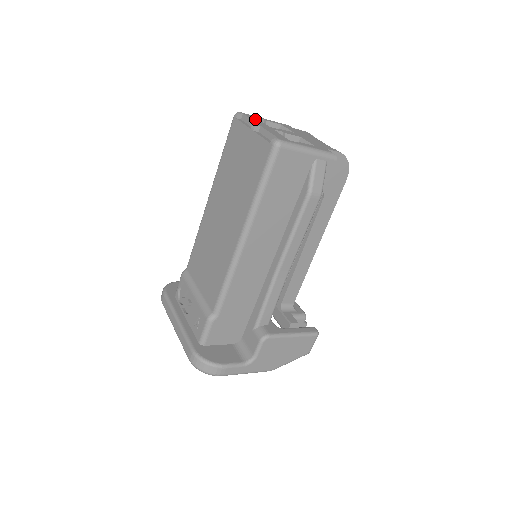
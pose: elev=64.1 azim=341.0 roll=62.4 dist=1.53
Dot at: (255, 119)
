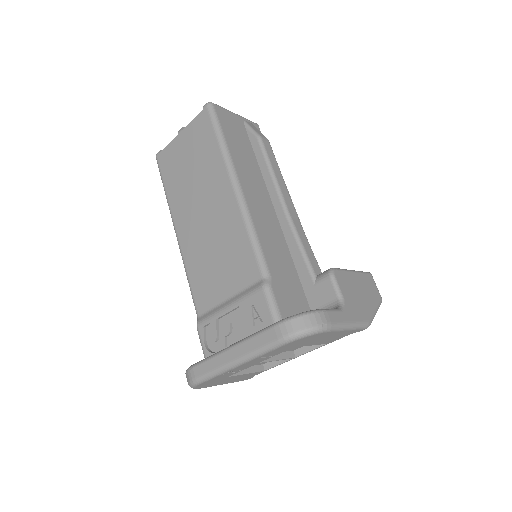
Dot at: occluded
